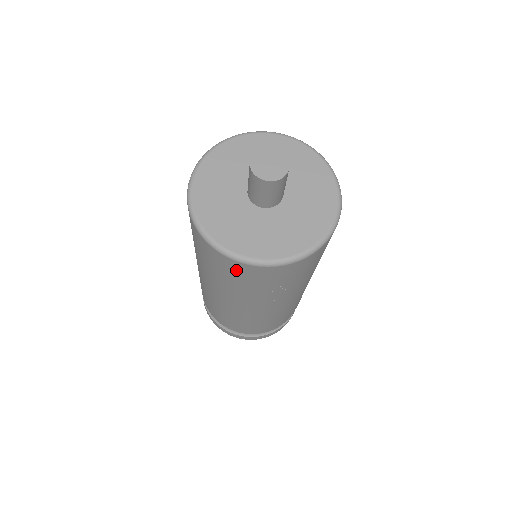
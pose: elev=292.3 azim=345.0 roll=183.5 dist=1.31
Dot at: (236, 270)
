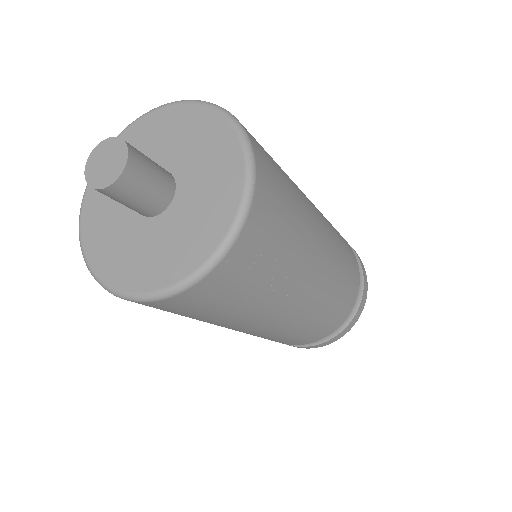
Dot at: (194, 302)
